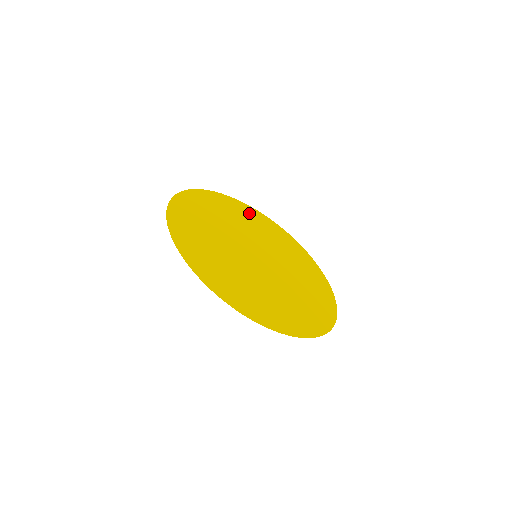
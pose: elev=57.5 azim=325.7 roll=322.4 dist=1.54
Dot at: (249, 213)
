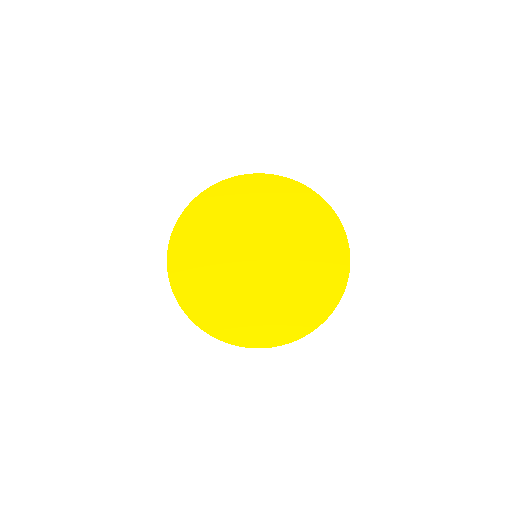
Dot at: (274, 189)
